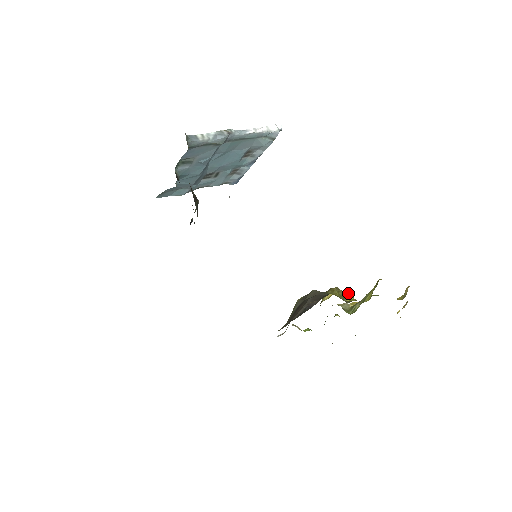
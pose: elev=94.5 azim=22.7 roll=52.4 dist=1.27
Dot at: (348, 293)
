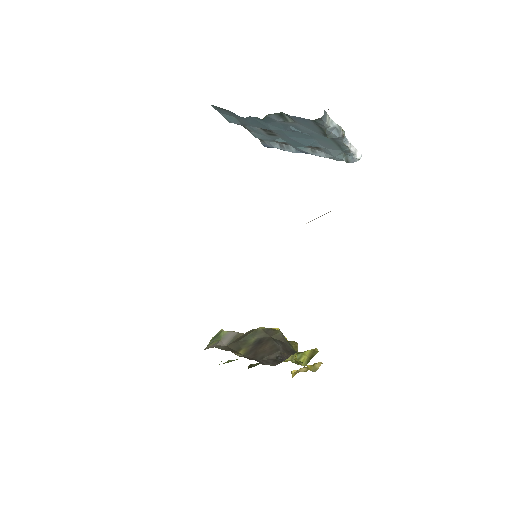
Dot at: occluded
